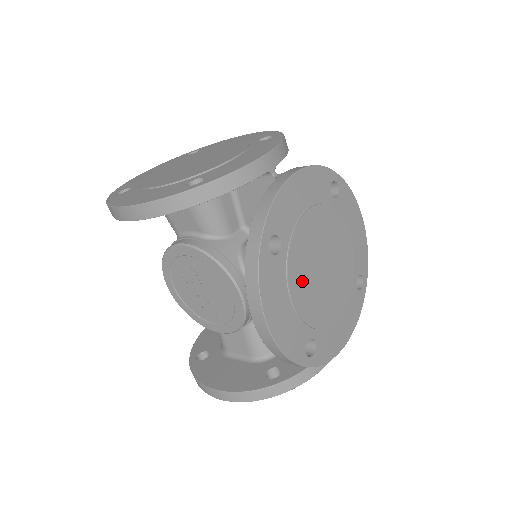
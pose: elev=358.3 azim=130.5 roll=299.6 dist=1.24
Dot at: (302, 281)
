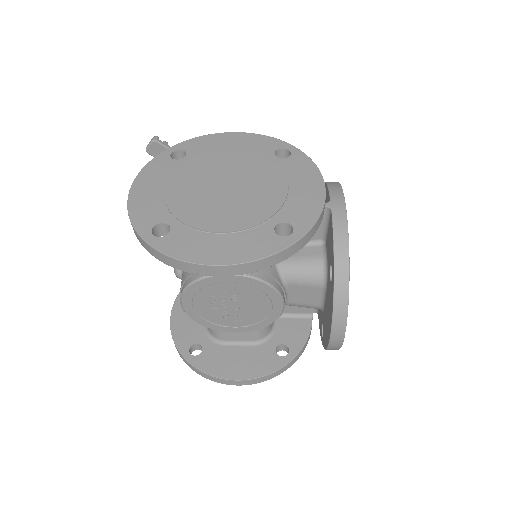
Dot at: occluded
